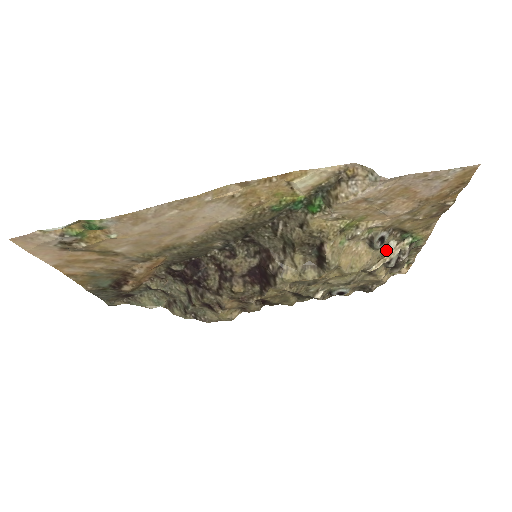
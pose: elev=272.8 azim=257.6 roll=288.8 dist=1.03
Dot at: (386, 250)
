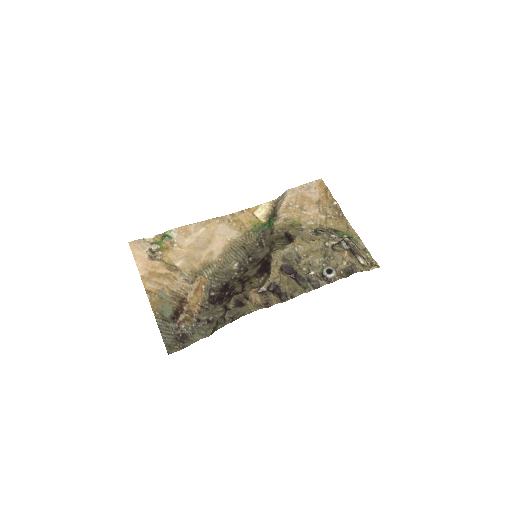
Dot at: (330, 235)
